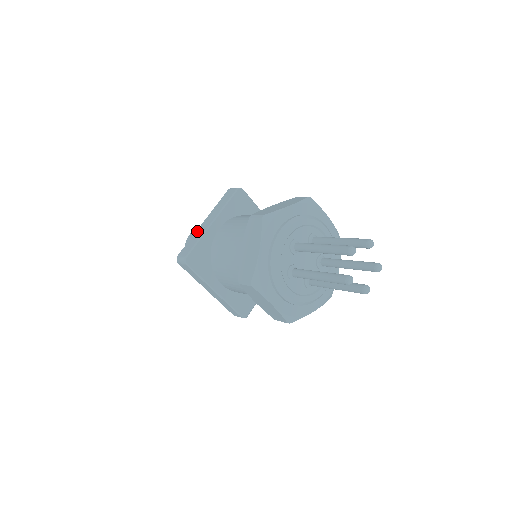
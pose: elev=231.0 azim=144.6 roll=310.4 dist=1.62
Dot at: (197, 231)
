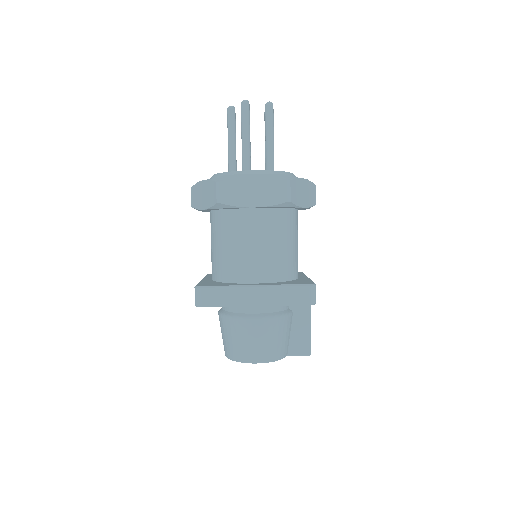
Dot at: occluded
